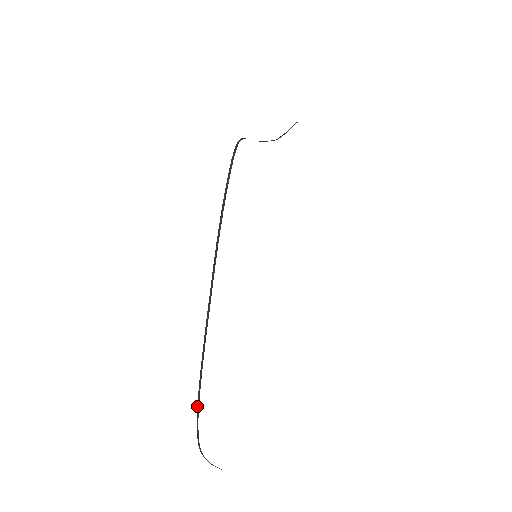
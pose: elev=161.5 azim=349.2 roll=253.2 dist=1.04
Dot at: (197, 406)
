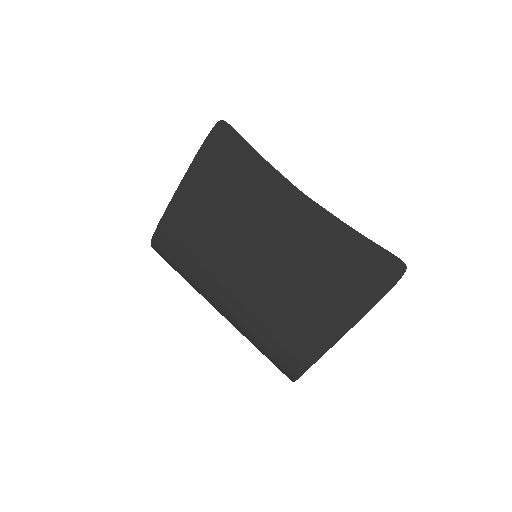
Dot at: occluded
